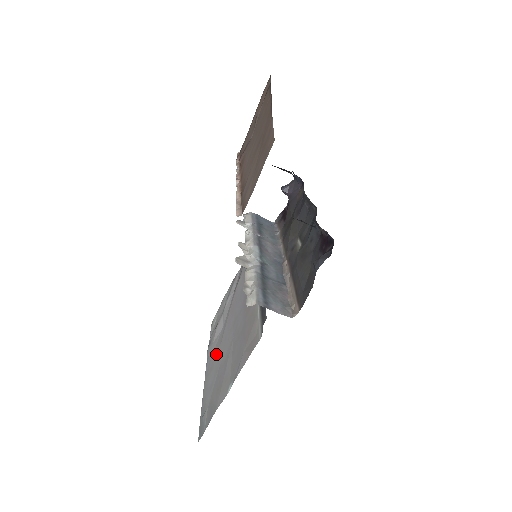
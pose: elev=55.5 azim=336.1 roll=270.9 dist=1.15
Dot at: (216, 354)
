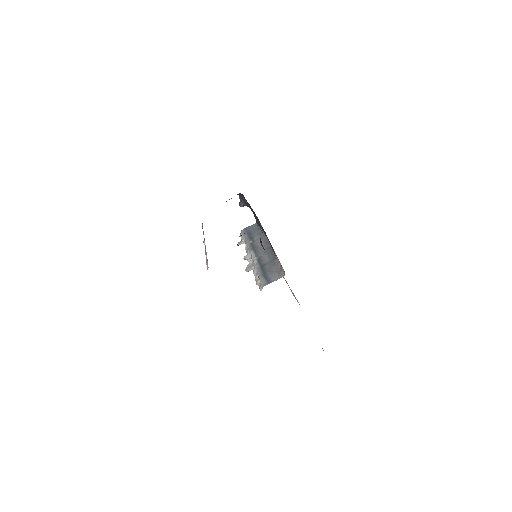
Dot at: occluded
